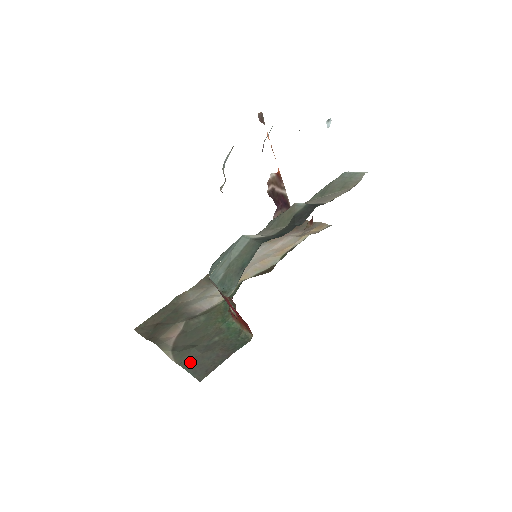
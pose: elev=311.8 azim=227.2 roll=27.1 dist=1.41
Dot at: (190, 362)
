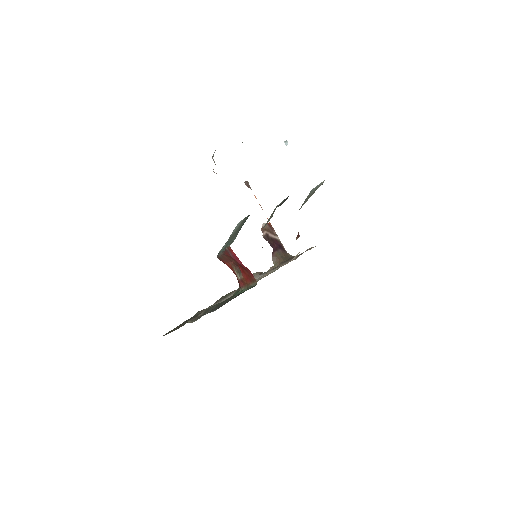
Dot at: occluded
